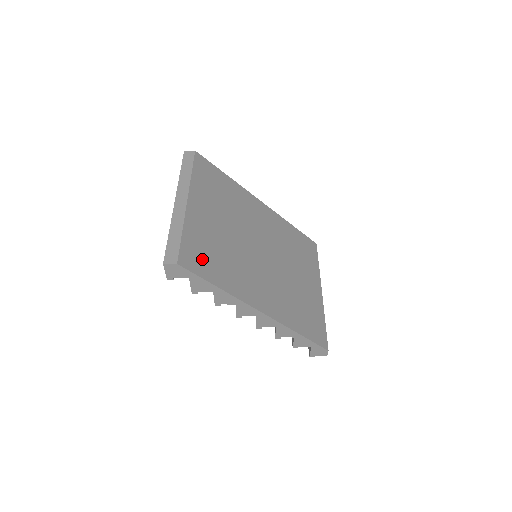
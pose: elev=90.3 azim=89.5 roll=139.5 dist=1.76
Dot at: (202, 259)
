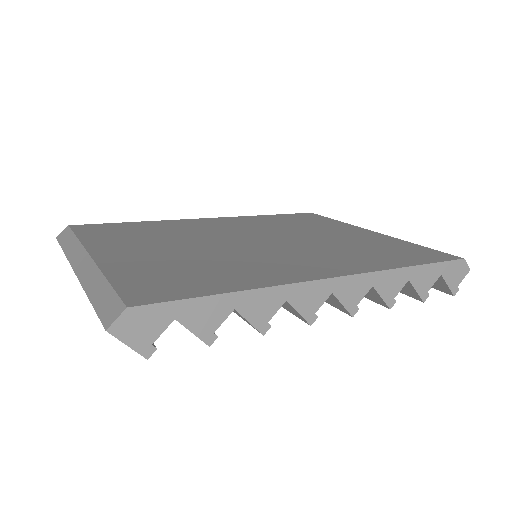
Dot at: (171, 284)
